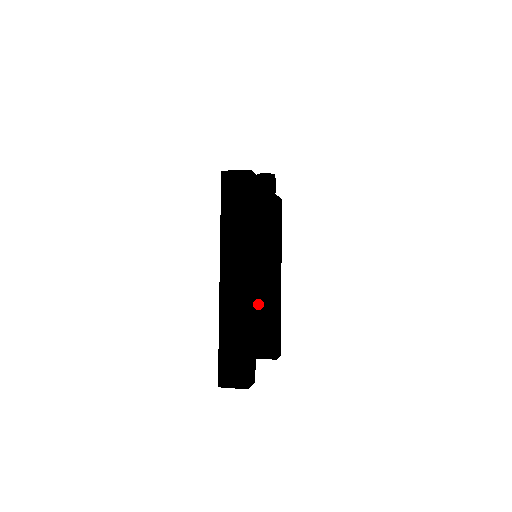
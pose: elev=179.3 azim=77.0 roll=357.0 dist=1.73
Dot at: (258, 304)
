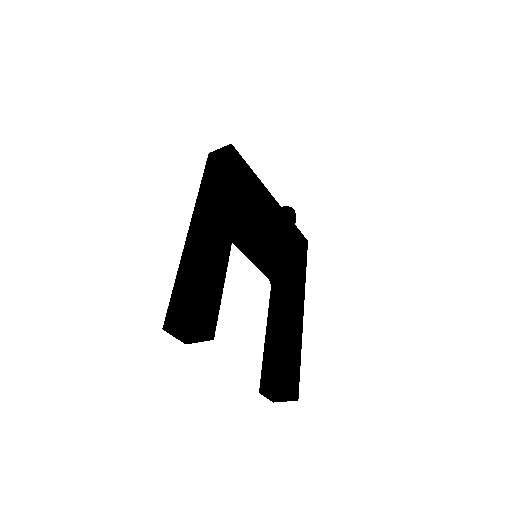
Dot at: (270, 330)
